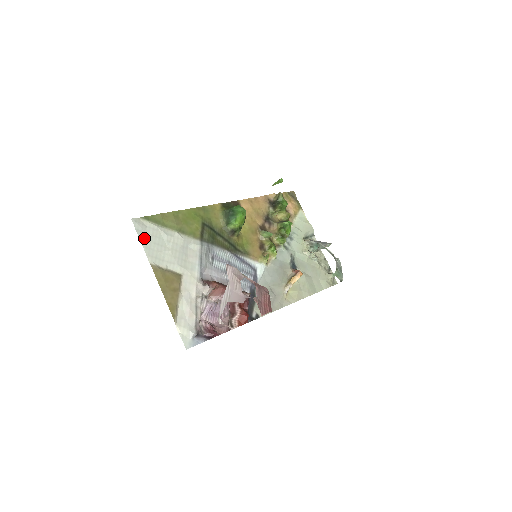
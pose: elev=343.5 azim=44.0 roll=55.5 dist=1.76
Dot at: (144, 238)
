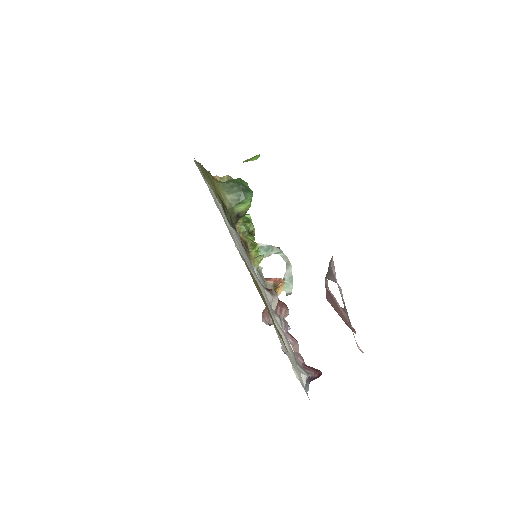
Dot at: (215, 201)
